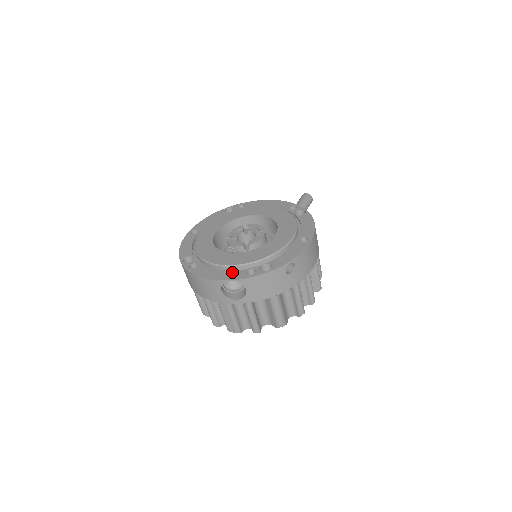
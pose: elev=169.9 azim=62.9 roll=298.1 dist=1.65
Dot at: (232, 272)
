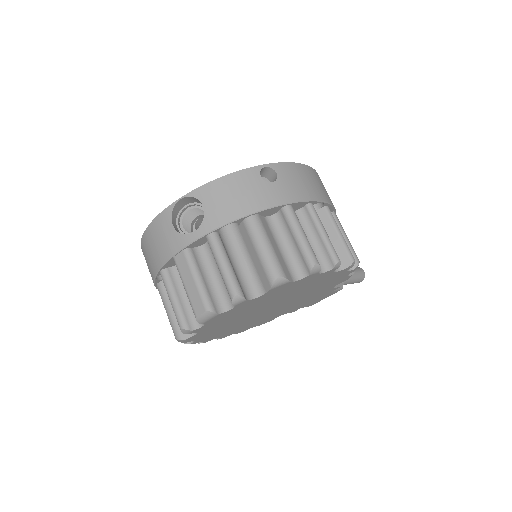
Dot at: (189, 202)
